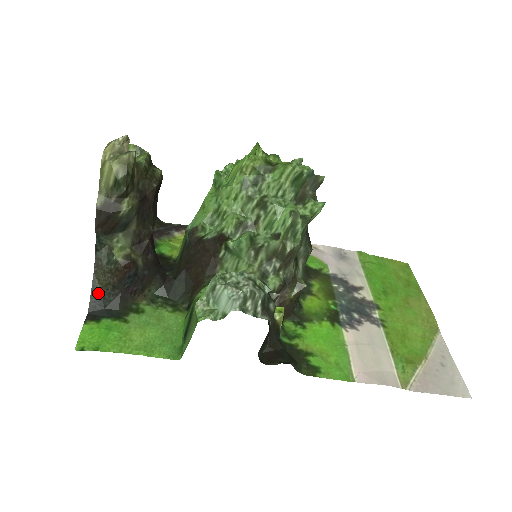
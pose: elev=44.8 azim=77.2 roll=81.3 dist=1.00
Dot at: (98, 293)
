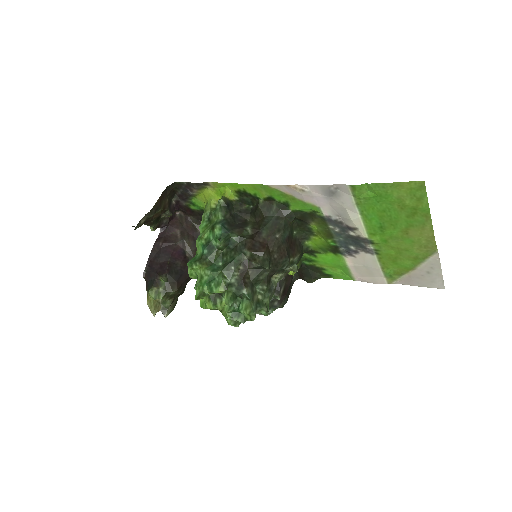
Dot at: occluded
